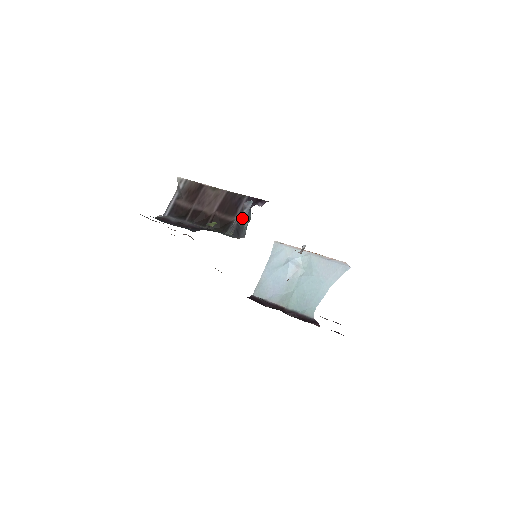
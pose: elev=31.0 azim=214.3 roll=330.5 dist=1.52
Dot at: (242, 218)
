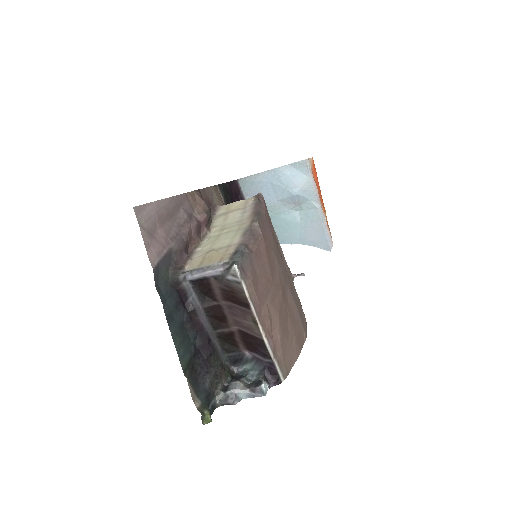
Dot at: (243, 397)
